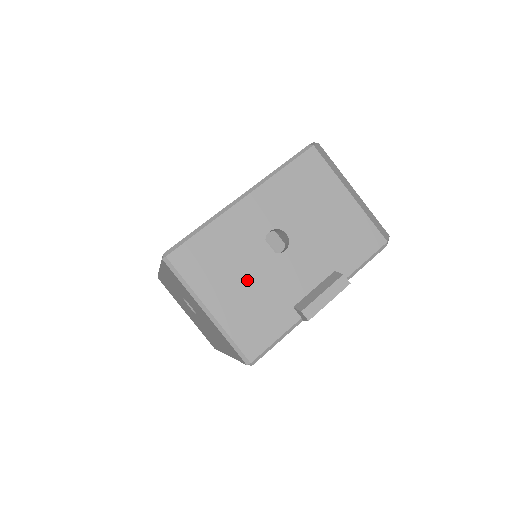
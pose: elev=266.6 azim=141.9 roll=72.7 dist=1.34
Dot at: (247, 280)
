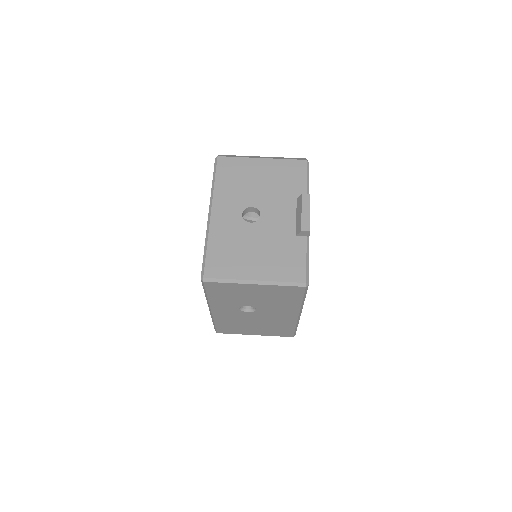
Dot at: (257, 247)
